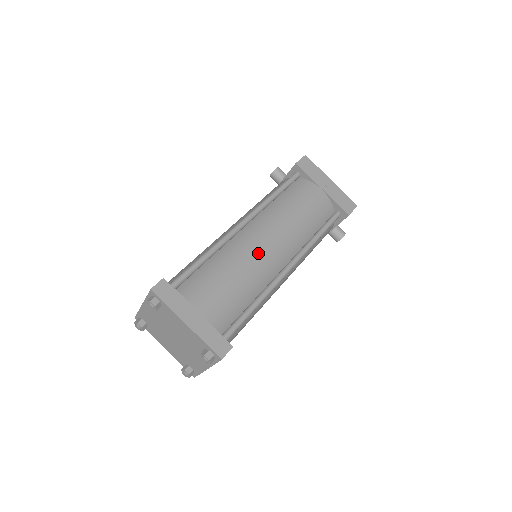
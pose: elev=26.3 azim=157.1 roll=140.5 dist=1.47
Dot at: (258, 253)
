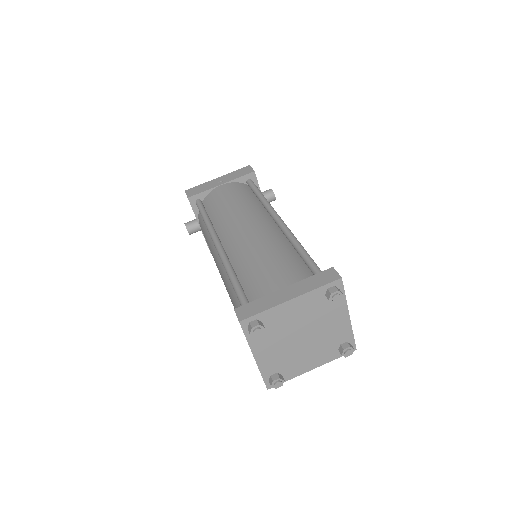
Dot at: (252, 235)
